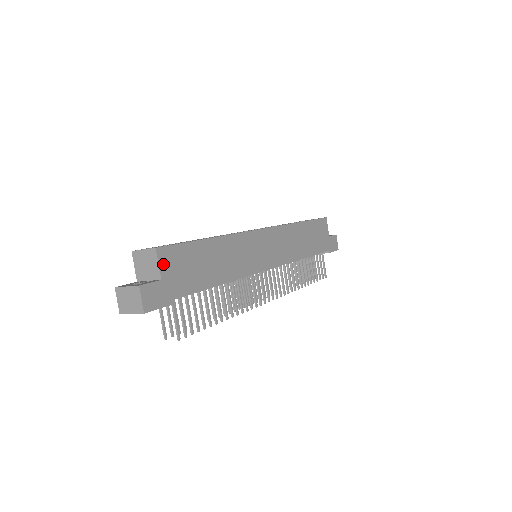
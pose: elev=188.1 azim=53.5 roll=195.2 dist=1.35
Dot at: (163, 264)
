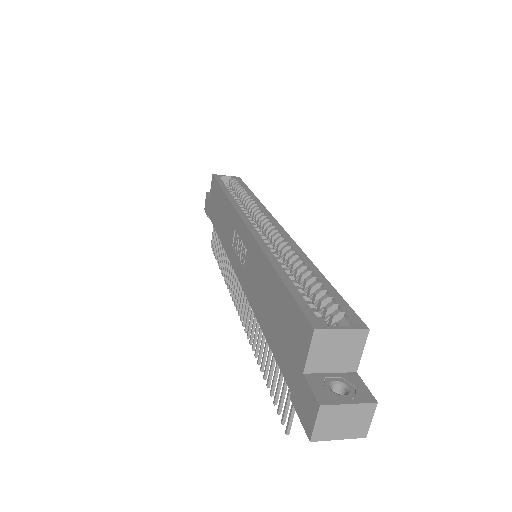
Dot at: (358, 347)
